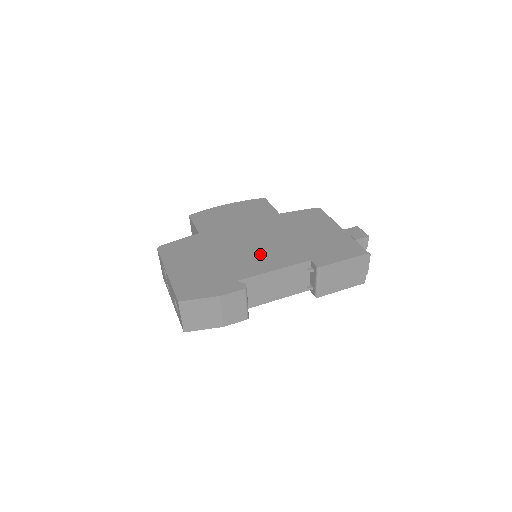
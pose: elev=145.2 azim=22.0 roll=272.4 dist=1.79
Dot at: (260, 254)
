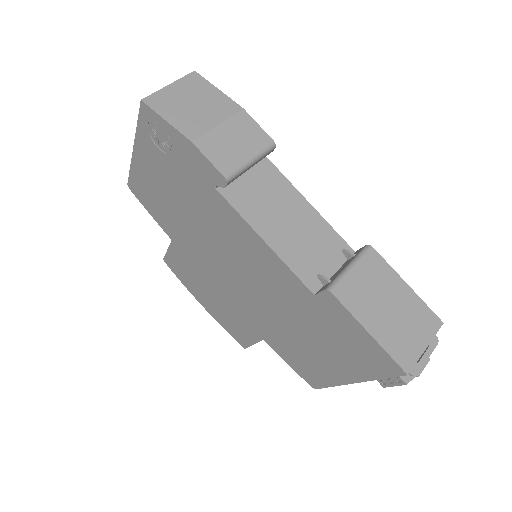
Dot at: occluded
